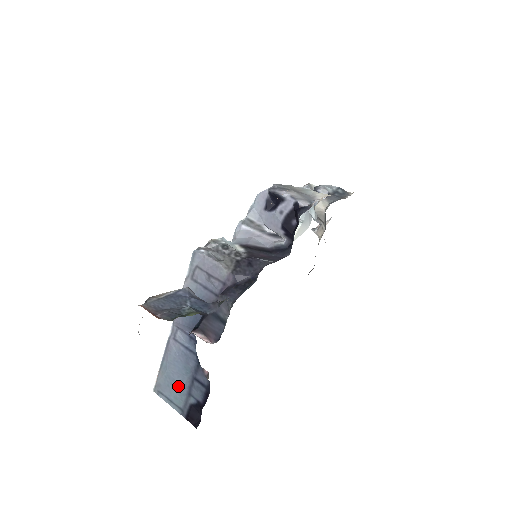
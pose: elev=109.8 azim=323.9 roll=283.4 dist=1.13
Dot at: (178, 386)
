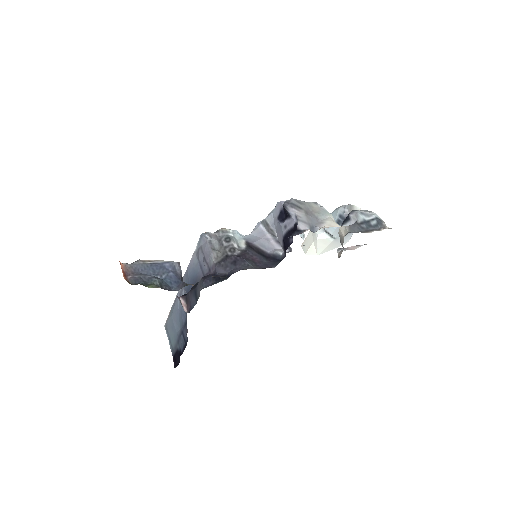
Dot at: (175, 331)
